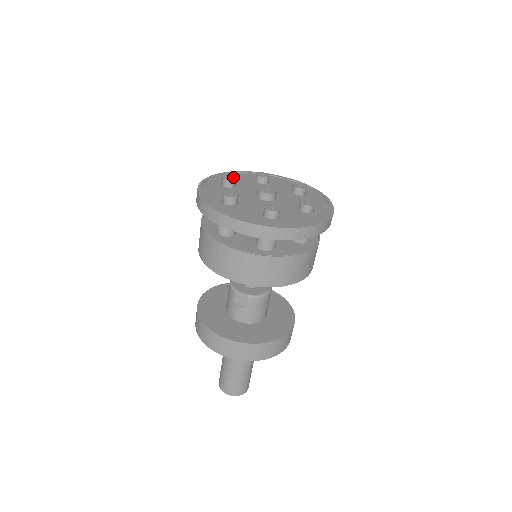
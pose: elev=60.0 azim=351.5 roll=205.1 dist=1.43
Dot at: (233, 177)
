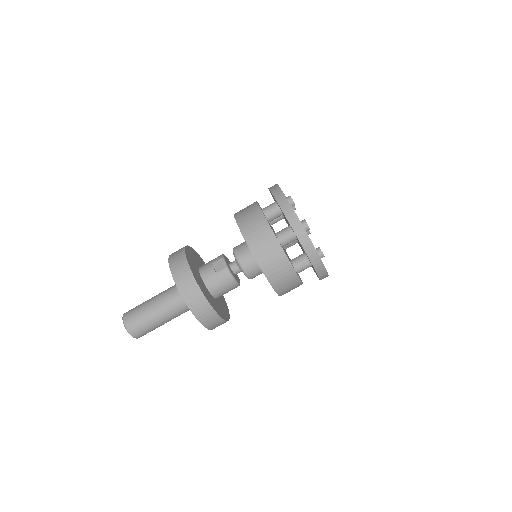
Dot at: occluded
